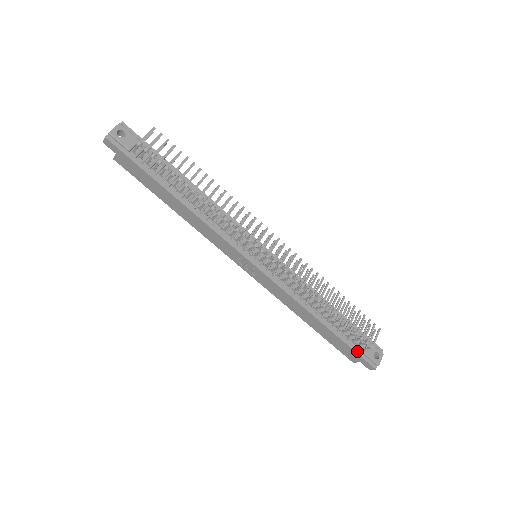
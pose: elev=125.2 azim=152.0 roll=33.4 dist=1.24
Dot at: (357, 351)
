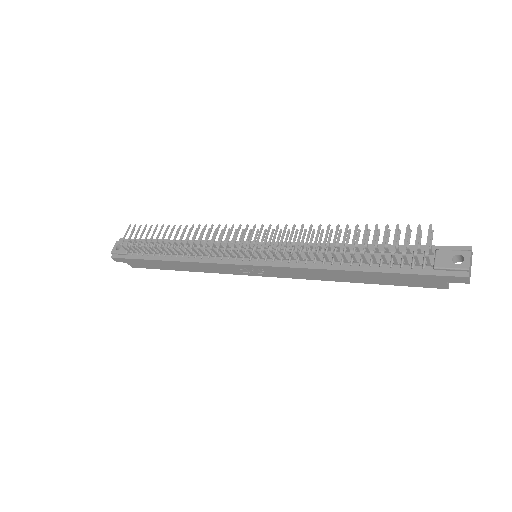
Dot at: (423, 272)
